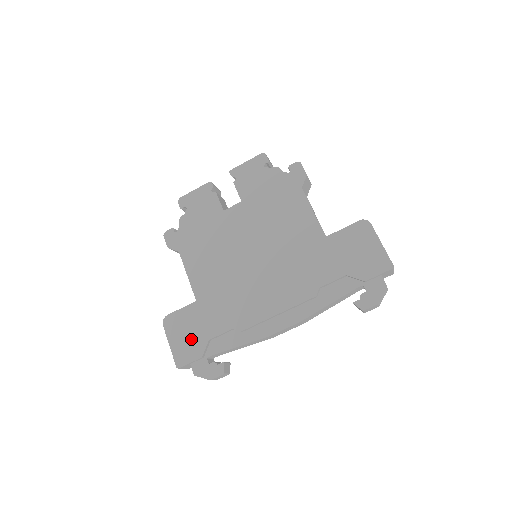
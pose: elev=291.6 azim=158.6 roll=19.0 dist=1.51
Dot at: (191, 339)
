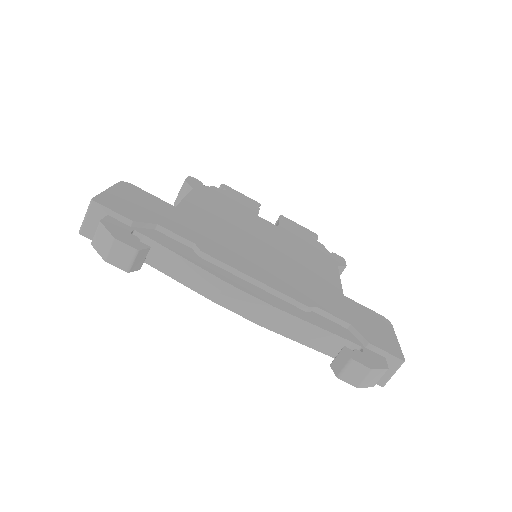
Dot at: (138, 208)
